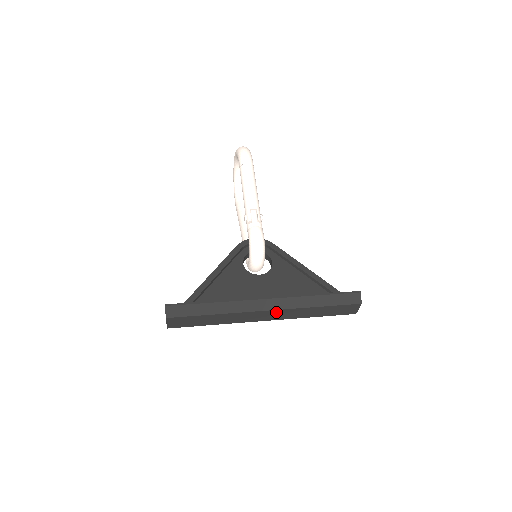
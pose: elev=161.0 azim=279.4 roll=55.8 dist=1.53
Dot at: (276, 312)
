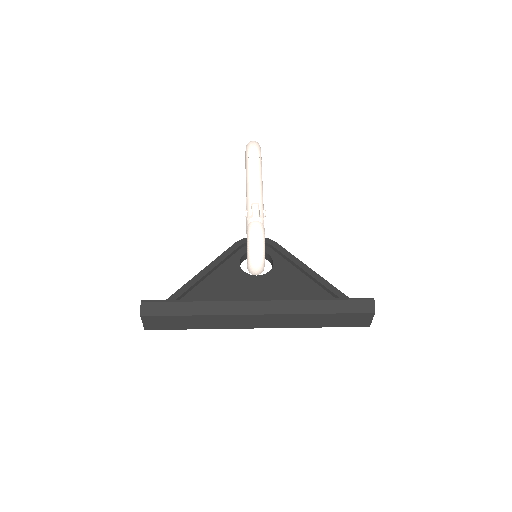
Dot at: (270, 317)
